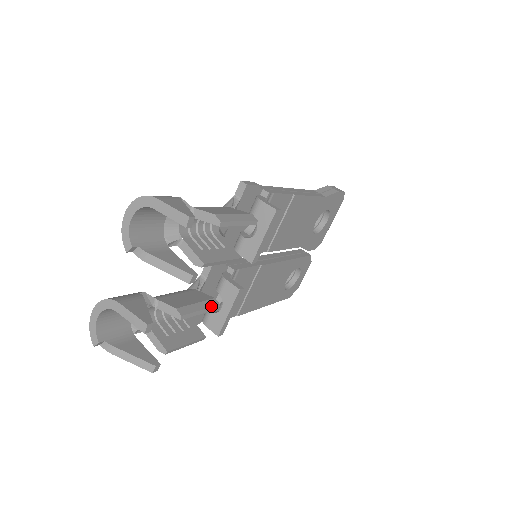
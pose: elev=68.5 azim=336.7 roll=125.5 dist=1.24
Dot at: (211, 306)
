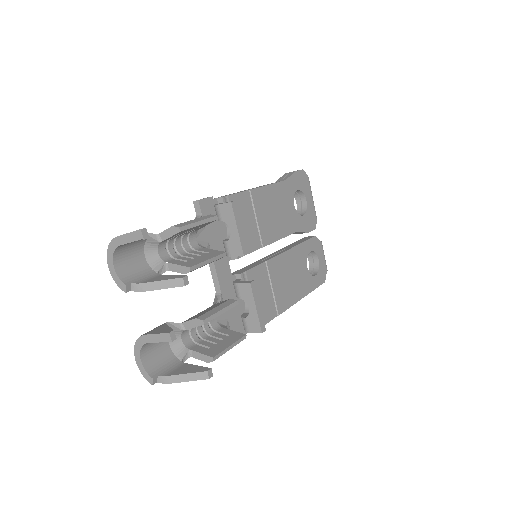
Dot at: (229, 304)
